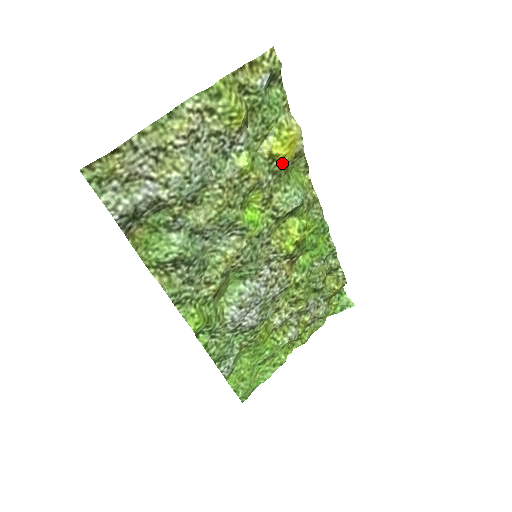
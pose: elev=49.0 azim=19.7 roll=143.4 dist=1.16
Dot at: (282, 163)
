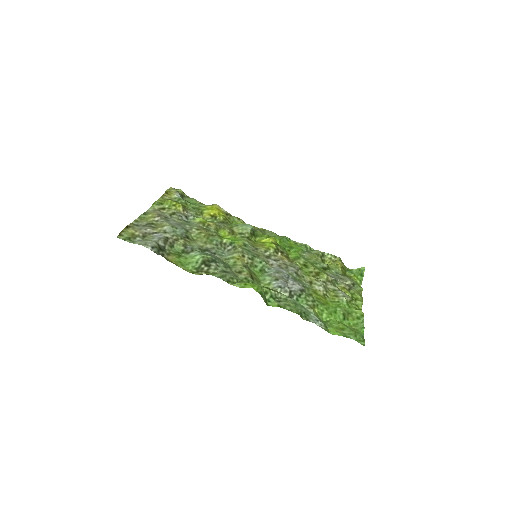
Dot at: (221, 217)
